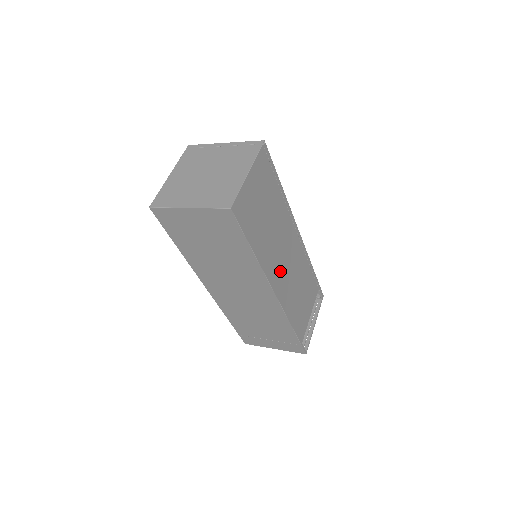
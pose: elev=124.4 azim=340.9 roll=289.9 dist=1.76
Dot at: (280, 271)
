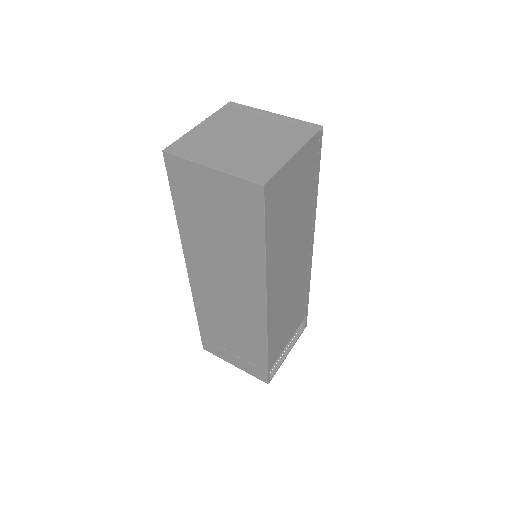
Dot at: (281, 282)
